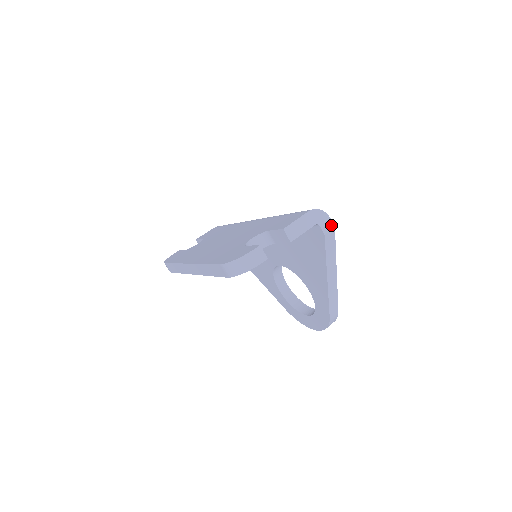
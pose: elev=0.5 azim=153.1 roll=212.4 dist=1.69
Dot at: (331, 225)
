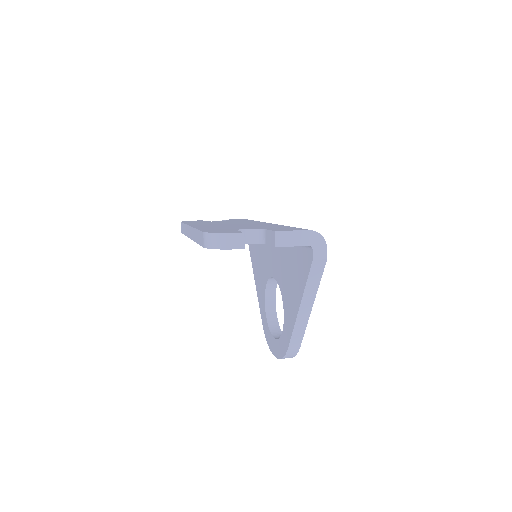
Dot at: (324, 255)
